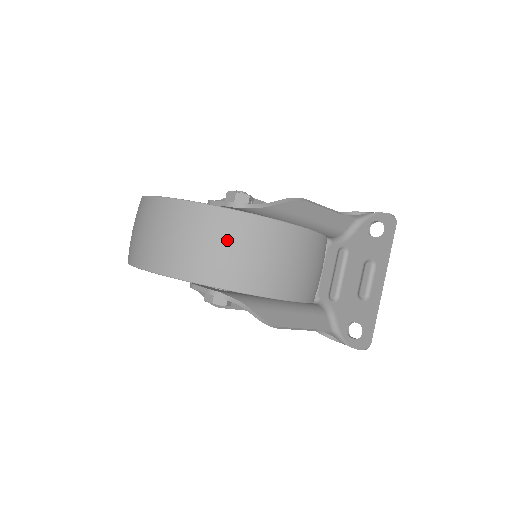
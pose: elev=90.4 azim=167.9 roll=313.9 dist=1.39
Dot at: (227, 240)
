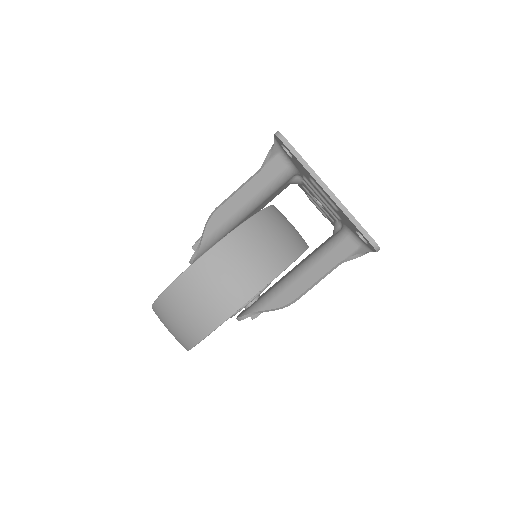
Dot at: (172, 317)
